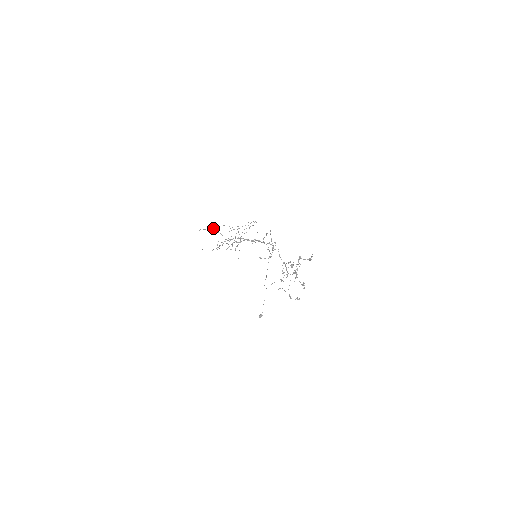
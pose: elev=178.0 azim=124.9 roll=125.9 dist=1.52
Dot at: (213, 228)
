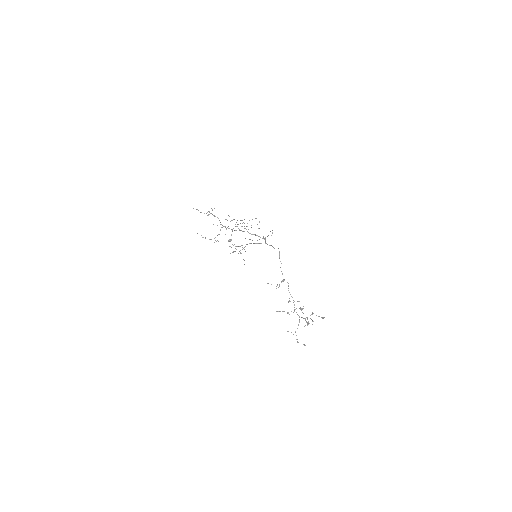
Dot at: (210, 213)
